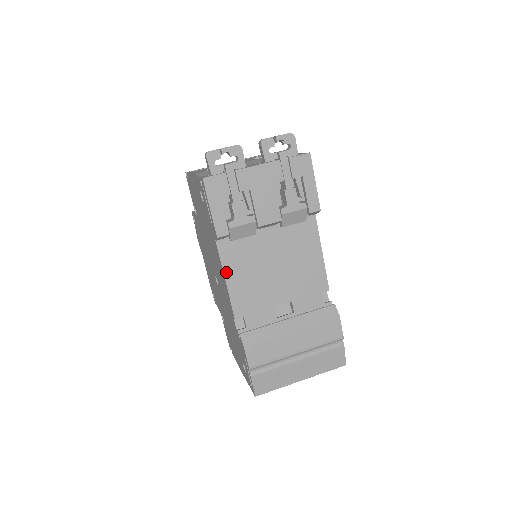
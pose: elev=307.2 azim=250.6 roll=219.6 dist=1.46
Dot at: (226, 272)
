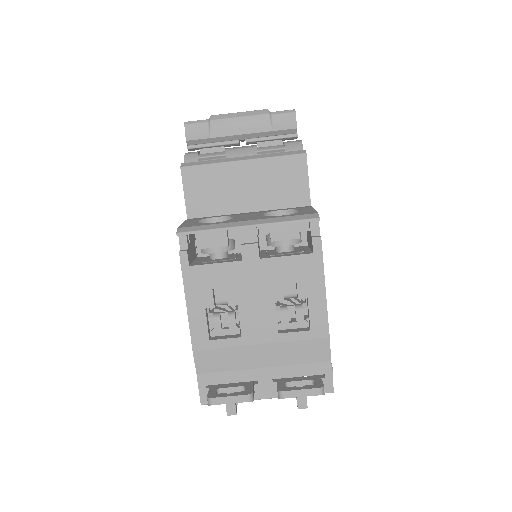
Dot at: occluded
